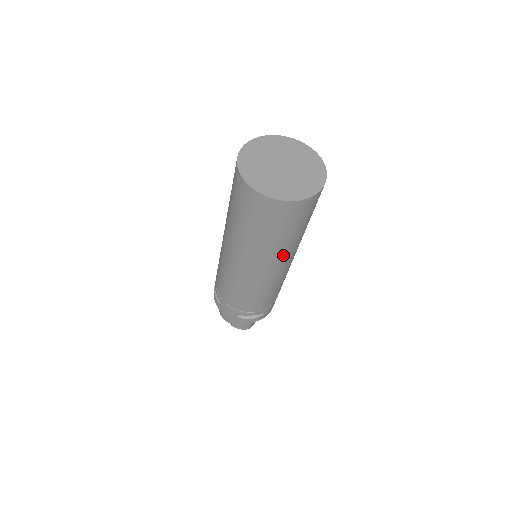
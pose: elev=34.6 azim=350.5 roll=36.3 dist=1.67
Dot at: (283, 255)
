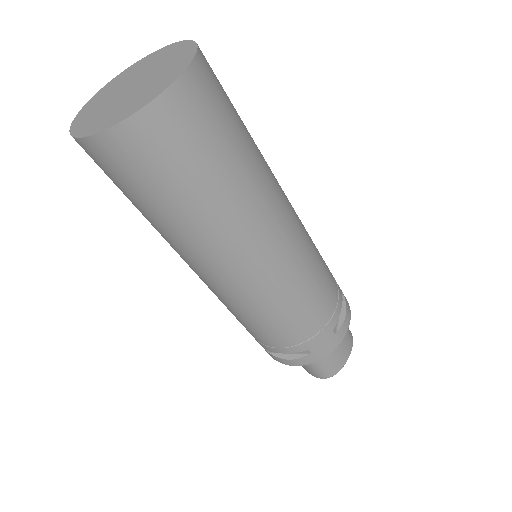
Dot at: (210, 243)
